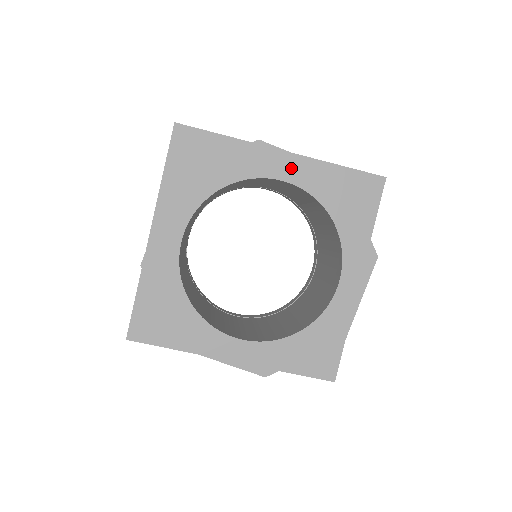
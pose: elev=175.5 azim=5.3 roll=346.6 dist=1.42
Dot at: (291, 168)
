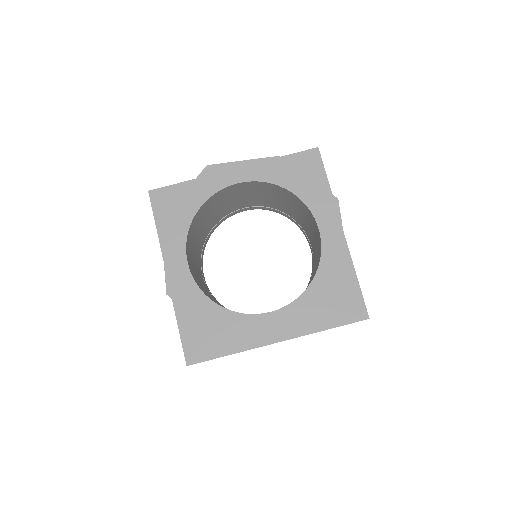
Dot at: (239, 172)
